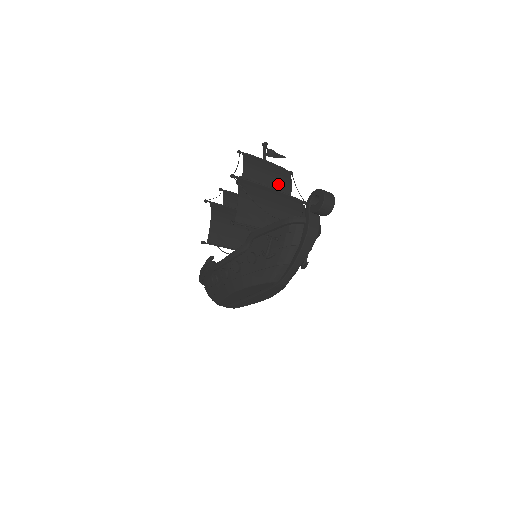
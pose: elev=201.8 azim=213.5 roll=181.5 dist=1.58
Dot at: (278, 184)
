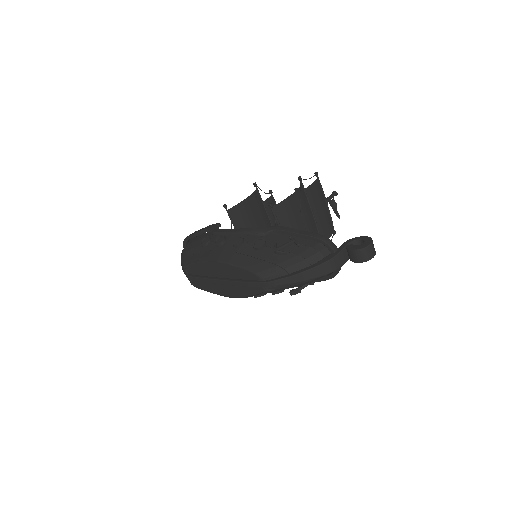
Dot at: (321, 226)
